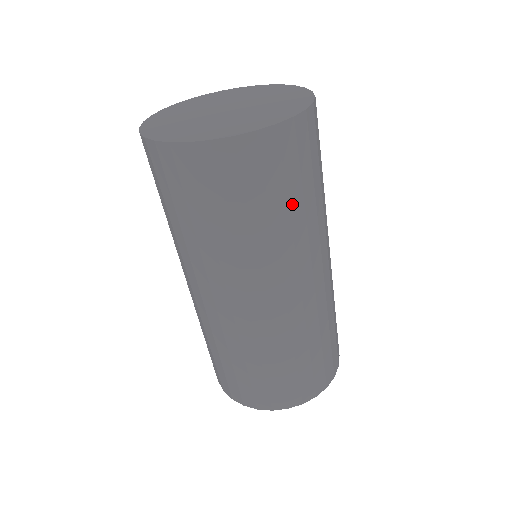
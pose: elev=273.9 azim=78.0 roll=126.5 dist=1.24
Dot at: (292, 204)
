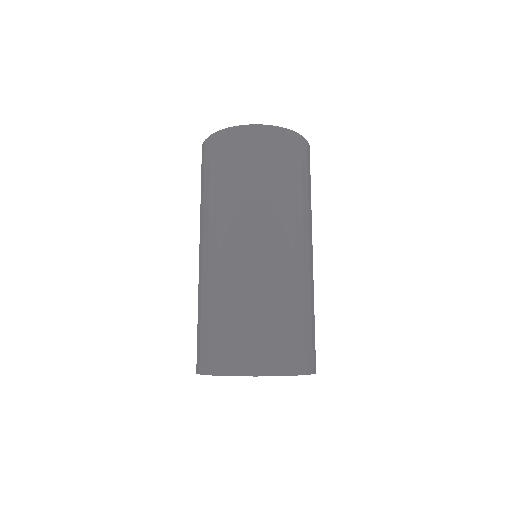
Dot at: (285, 178)
